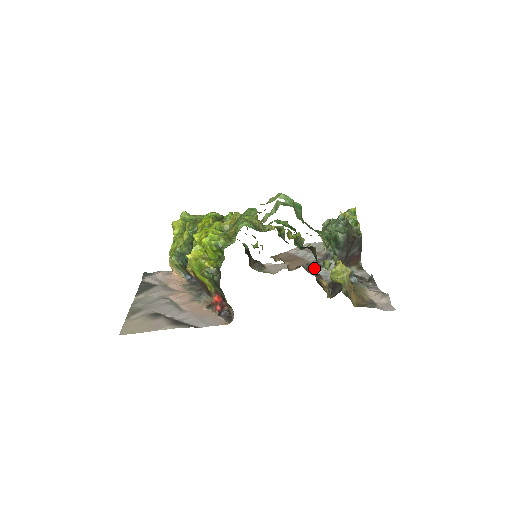
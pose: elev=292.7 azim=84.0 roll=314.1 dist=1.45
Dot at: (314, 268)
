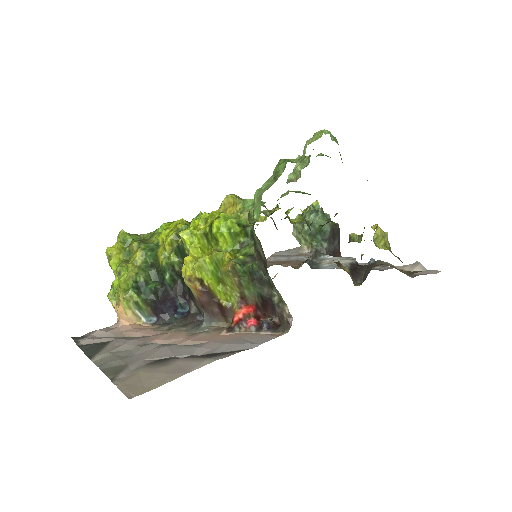
Dot at: (314, 265)
